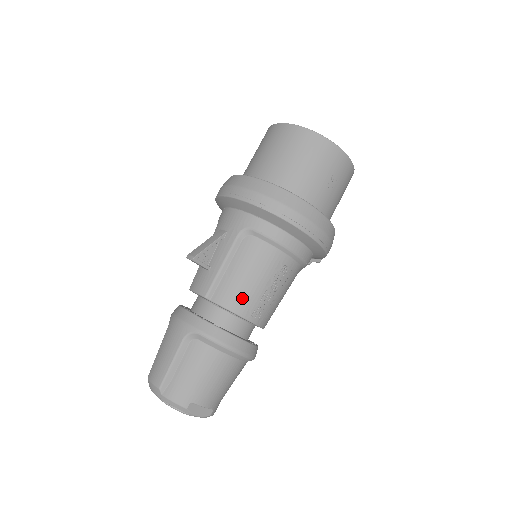
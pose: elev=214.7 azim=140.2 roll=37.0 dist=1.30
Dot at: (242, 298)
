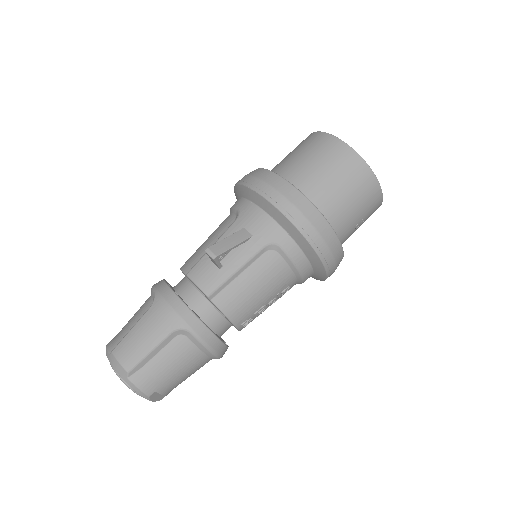
Dot at: (242, 308)
